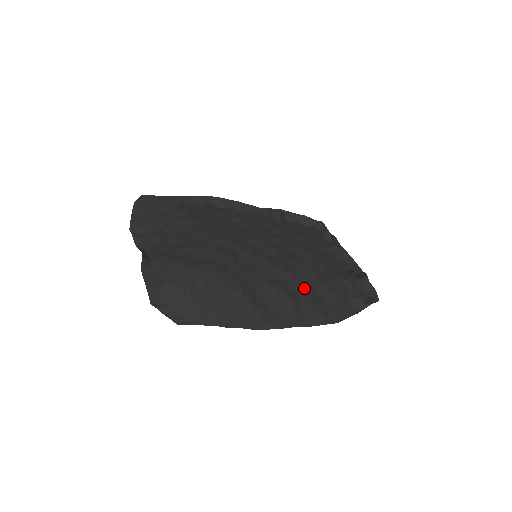
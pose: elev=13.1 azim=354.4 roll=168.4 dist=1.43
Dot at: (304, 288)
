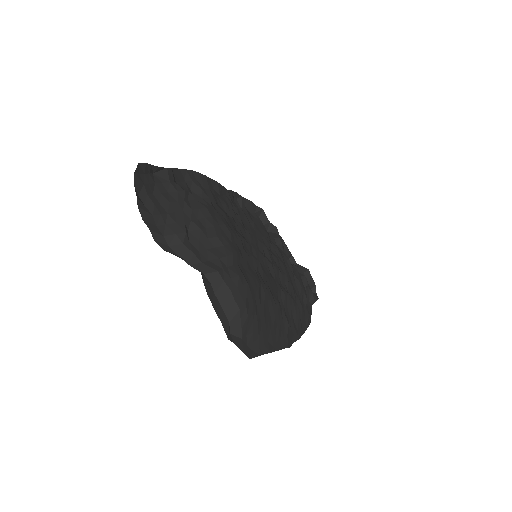
Dot at: (294, 291)
